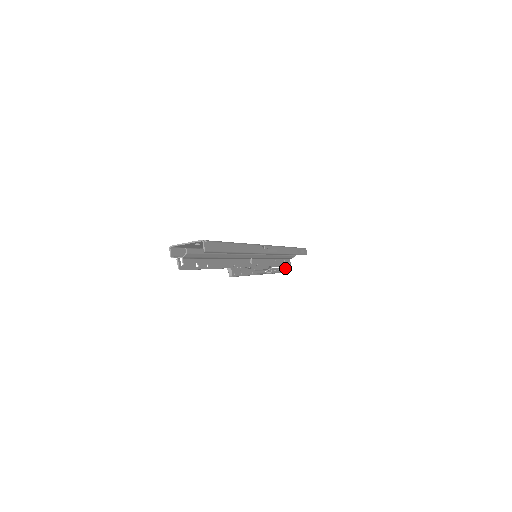
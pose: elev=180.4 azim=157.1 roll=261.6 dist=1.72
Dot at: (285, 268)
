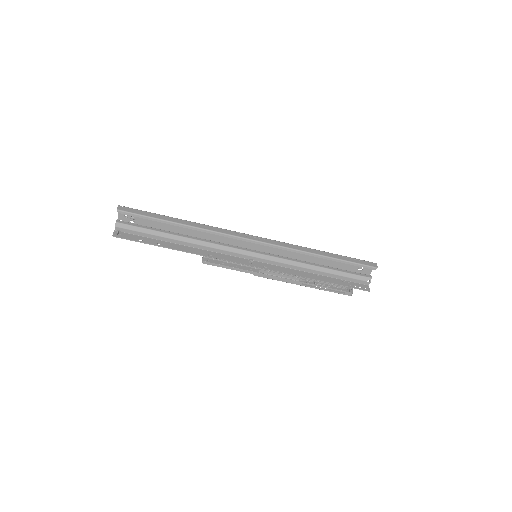
Dot at: (350, 289)
